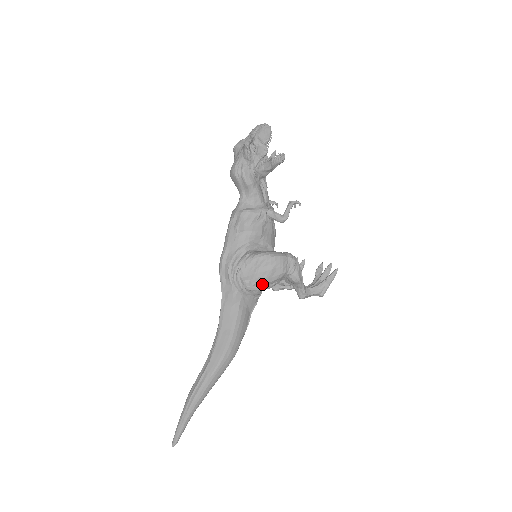
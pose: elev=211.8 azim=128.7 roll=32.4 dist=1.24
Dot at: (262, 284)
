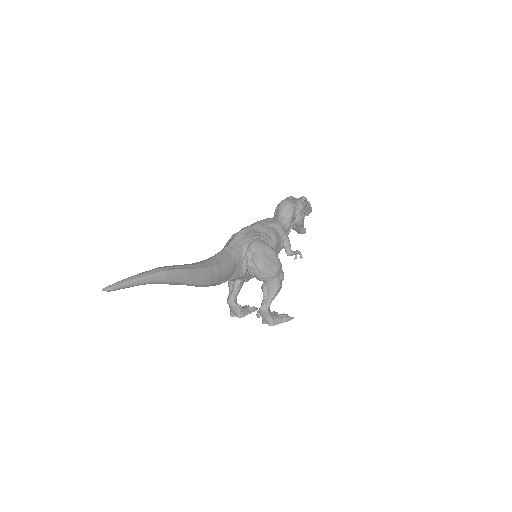
Dot at: (259, 266)
